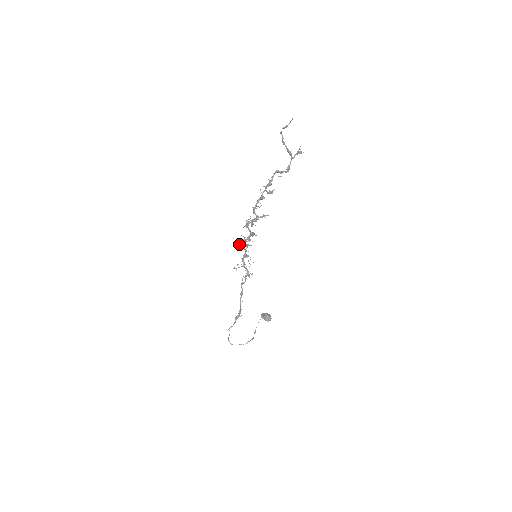
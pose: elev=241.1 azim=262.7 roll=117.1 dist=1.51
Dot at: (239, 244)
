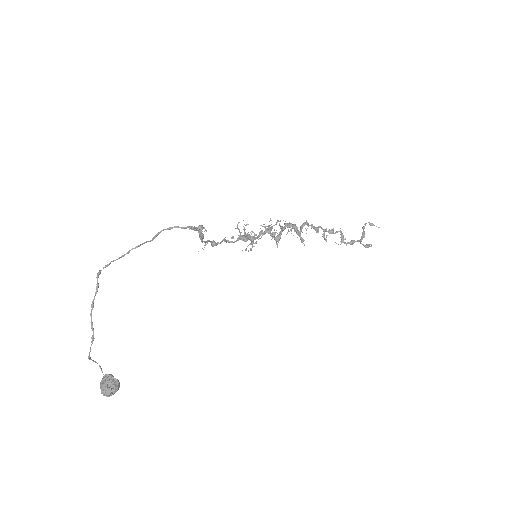
Dot at: (254, 233)
